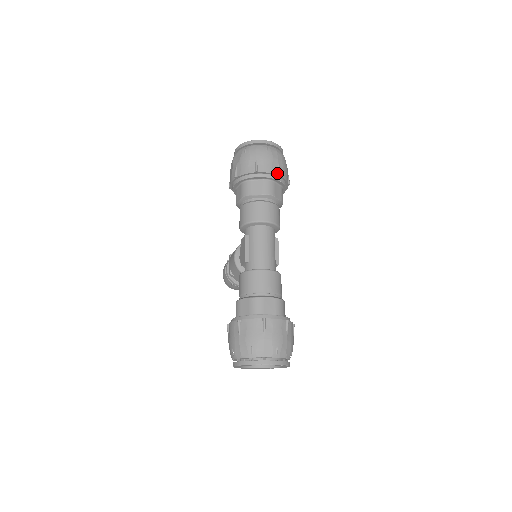
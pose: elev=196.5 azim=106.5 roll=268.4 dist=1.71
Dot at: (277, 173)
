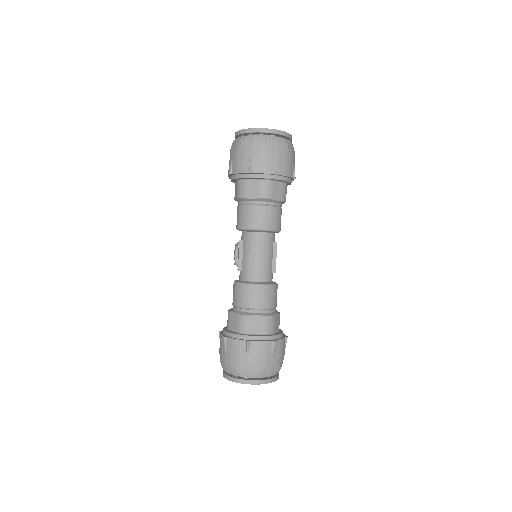
Dot at: (275, 172)
